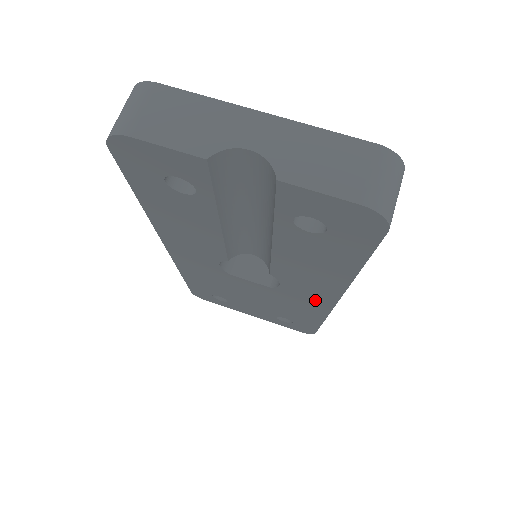
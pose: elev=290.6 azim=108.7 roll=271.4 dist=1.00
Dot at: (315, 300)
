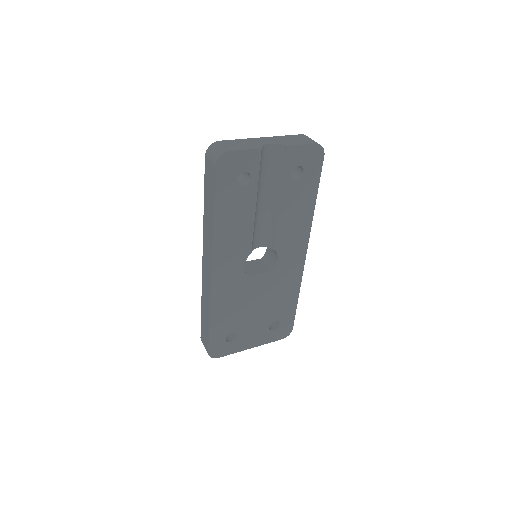
Dot at: (295, 263)
